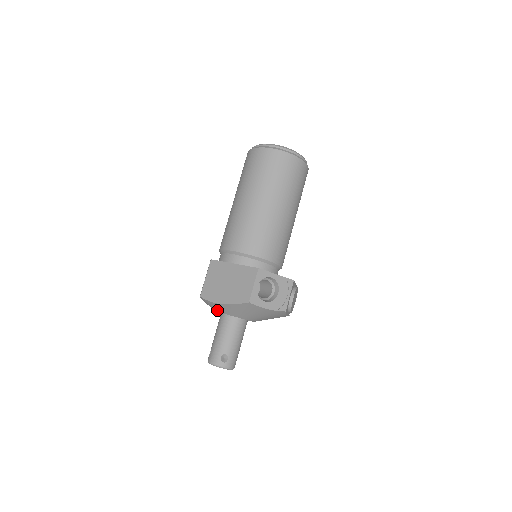
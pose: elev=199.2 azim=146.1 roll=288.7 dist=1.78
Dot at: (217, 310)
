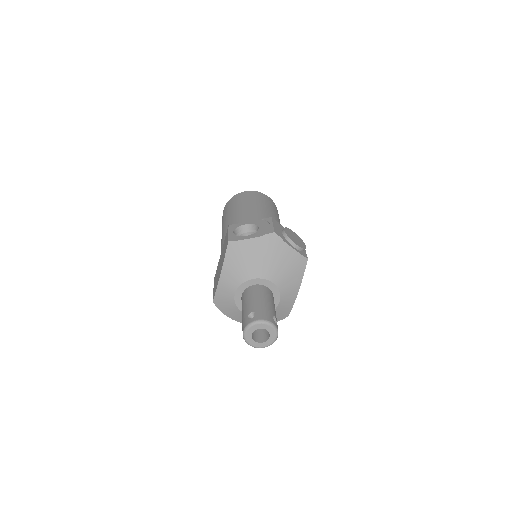
Dot at: (231, 297)
